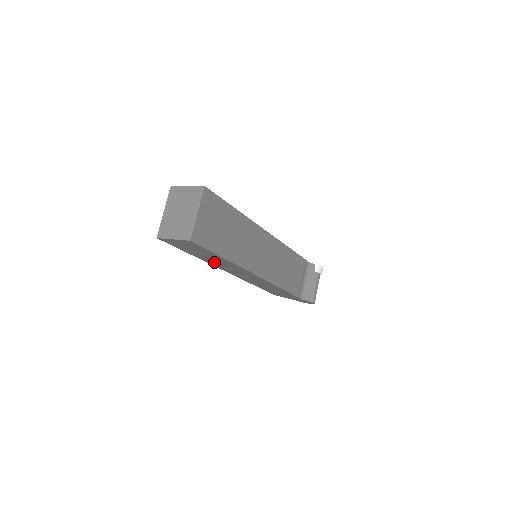
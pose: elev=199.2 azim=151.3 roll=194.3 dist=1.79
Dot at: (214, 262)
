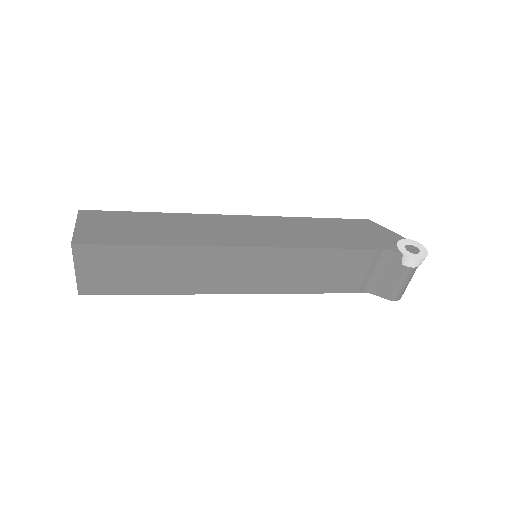
Dot at: occluded
